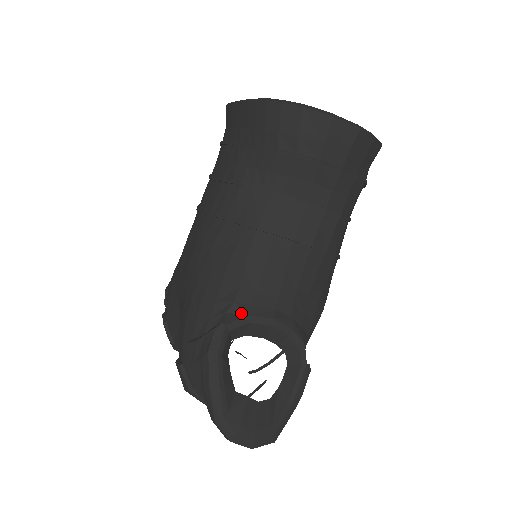
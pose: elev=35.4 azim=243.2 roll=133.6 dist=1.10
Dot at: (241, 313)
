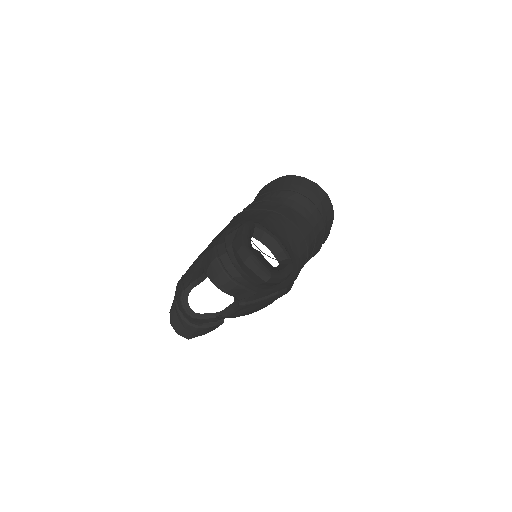
Dot at: (261, 226)
